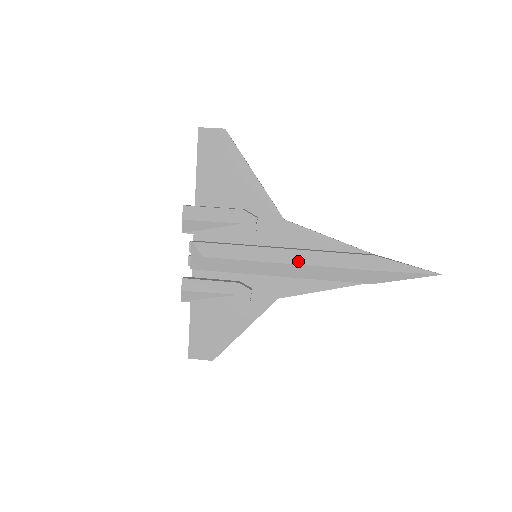
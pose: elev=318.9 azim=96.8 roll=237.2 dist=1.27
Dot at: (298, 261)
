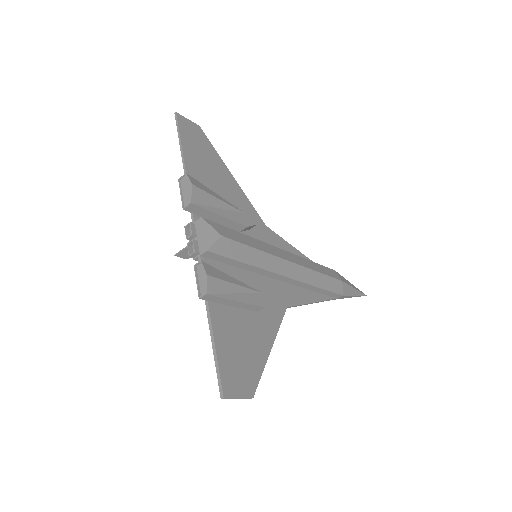
Dot at: (297, 262)
